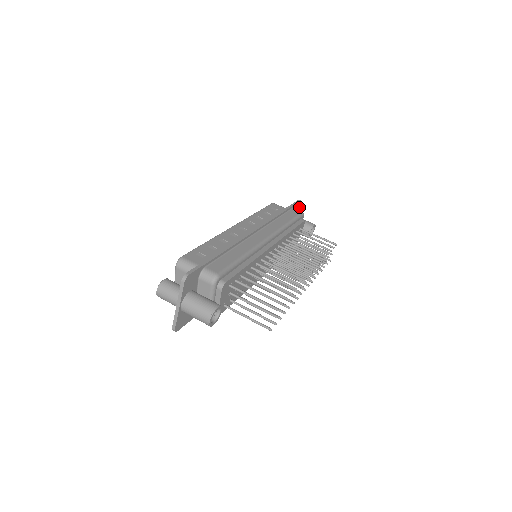
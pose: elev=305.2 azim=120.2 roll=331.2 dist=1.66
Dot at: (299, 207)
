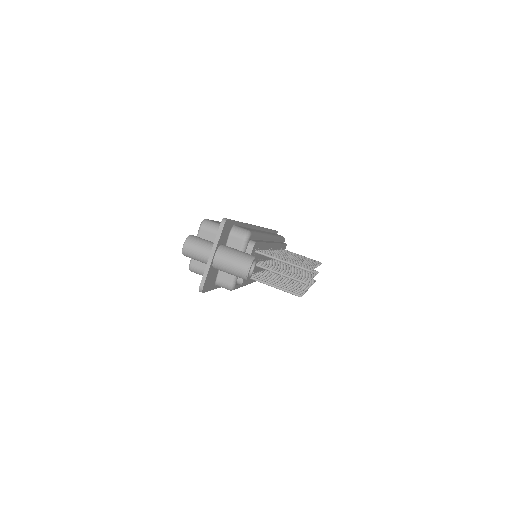
Dot at: occluded
